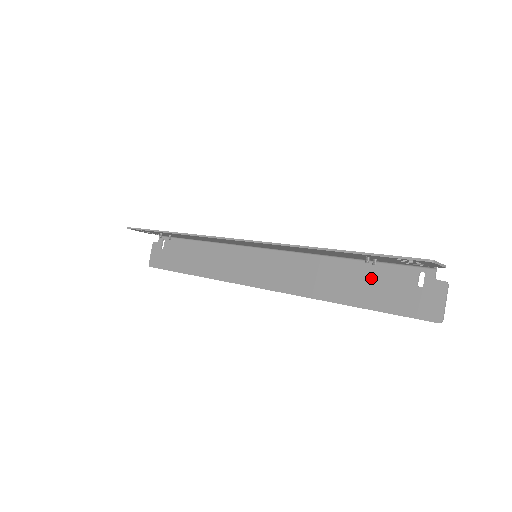
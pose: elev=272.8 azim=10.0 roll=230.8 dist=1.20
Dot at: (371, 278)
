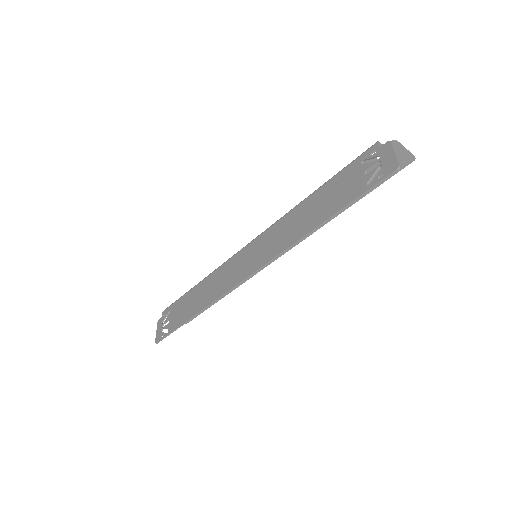
Dot at: occluded
